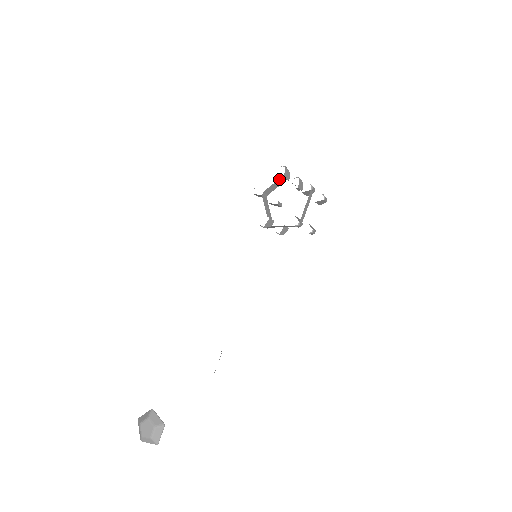
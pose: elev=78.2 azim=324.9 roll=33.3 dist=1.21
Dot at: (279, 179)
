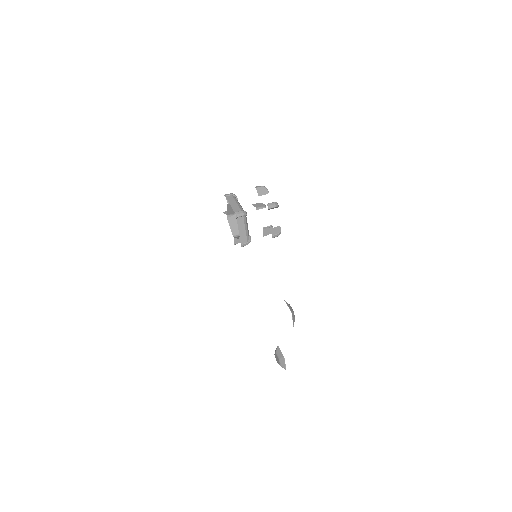
Dot at: (228, 205)
